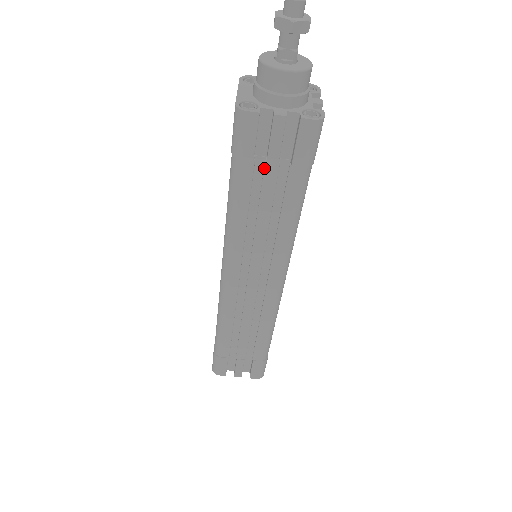
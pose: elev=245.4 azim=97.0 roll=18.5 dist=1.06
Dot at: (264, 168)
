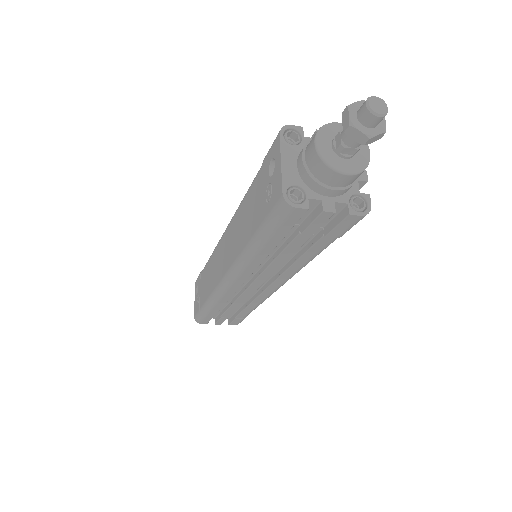
Dot at: (296, 236)
